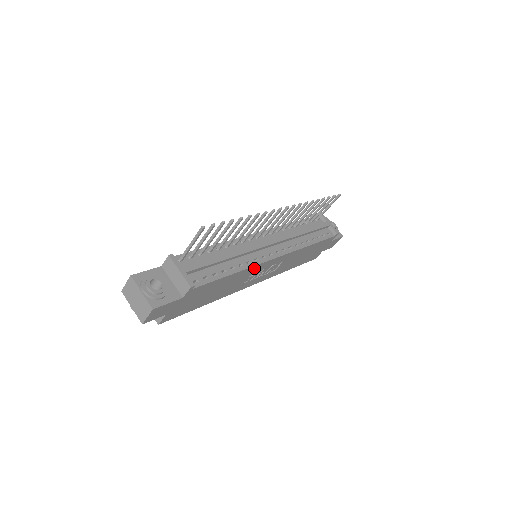
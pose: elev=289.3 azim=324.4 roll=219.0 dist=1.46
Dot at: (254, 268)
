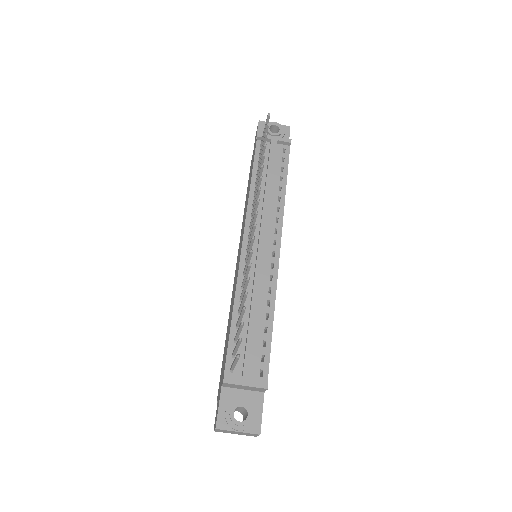
Dot at: occluded
